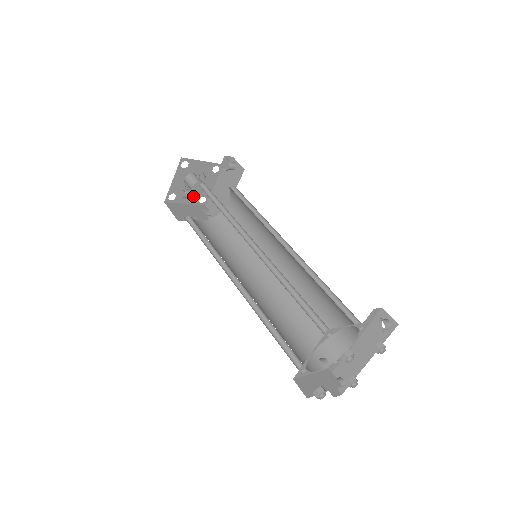
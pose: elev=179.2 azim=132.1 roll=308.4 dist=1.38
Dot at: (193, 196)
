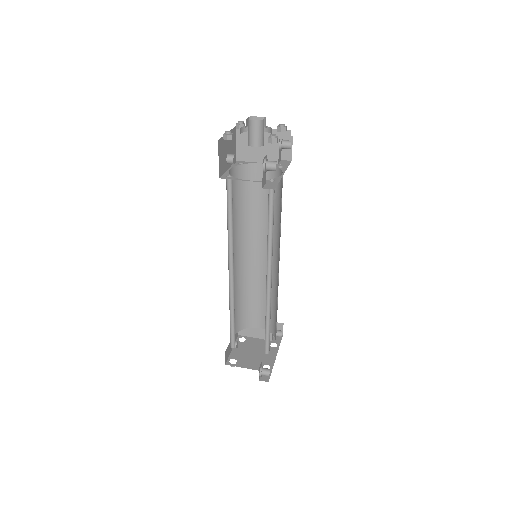
Dot at: (266, 130)
